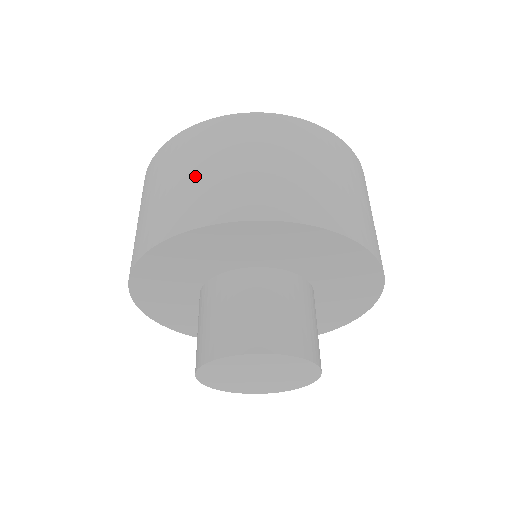
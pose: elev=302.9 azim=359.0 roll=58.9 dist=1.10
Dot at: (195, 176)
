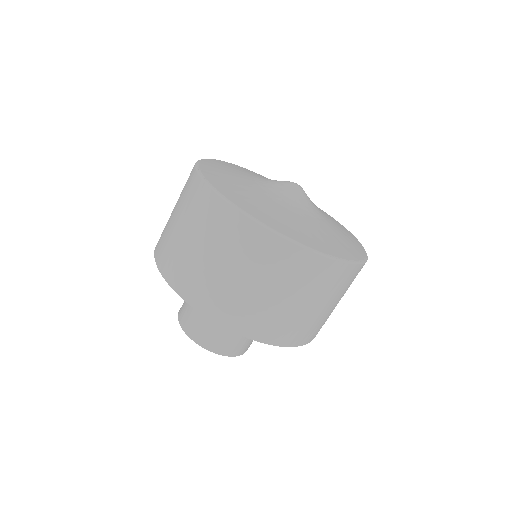
Dot at: (263, 295)
